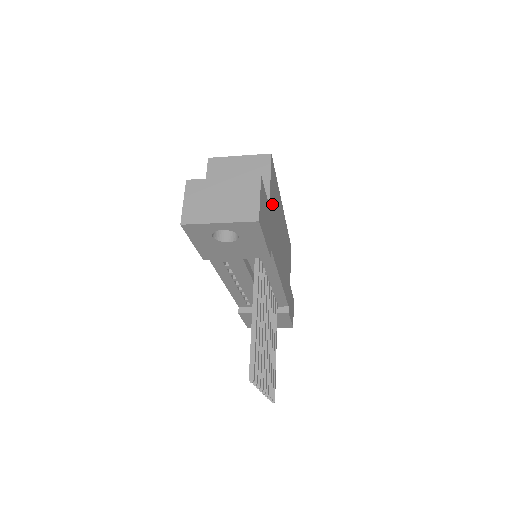
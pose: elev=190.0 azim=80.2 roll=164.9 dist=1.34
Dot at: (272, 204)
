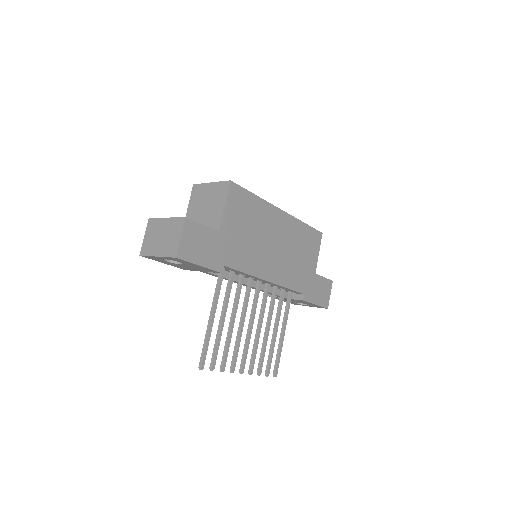
Dot at: (232, 225)
